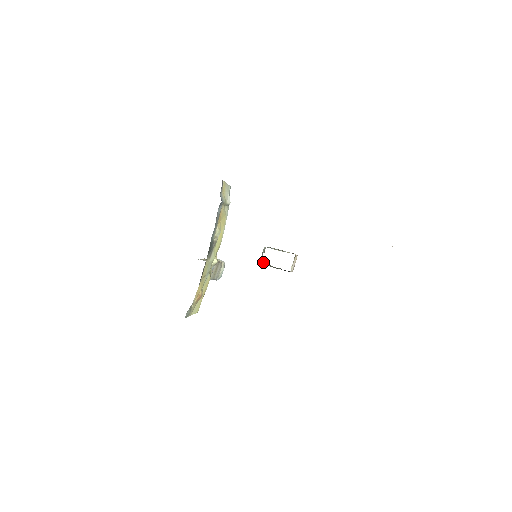
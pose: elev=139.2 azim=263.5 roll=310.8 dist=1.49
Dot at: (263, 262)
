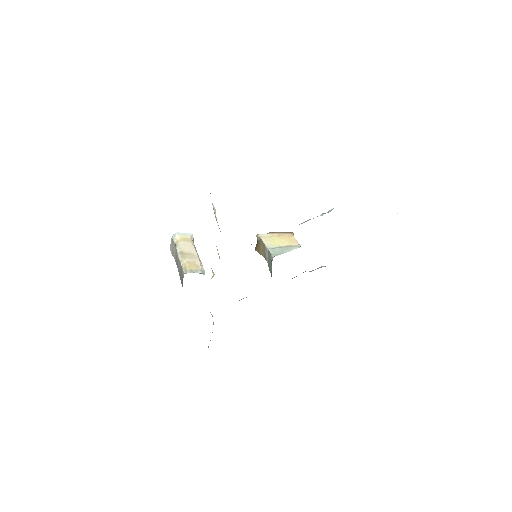
Dot at: occluded
